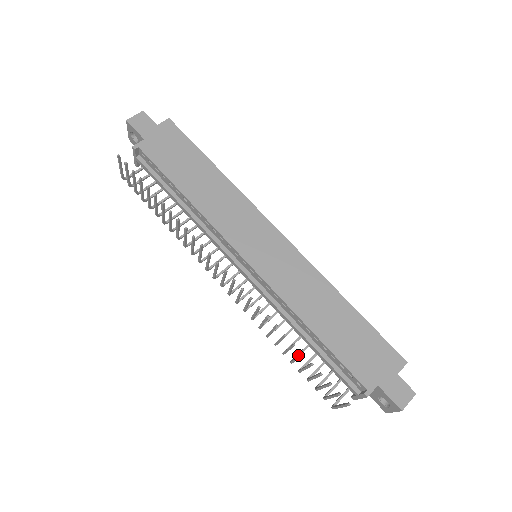
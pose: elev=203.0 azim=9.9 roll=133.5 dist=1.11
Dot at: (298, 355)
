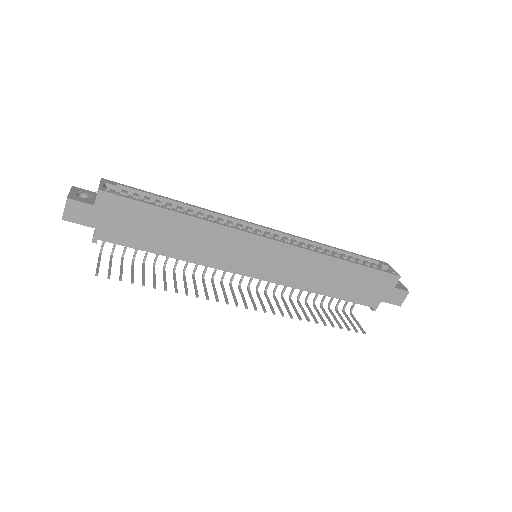
Dot at: (316, 297)
